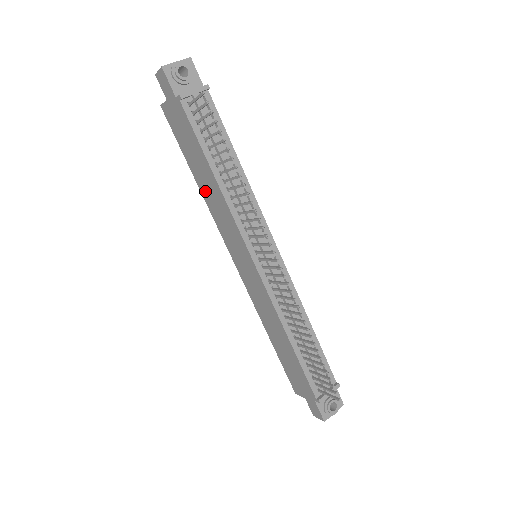
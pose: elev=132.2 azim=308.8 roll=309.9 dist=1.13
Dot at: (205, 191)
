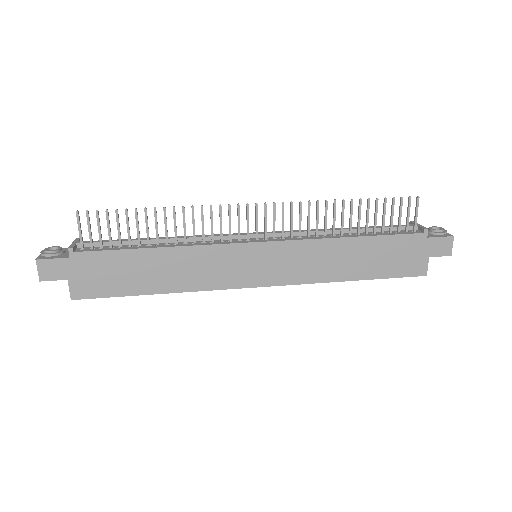
Dot at: (172, 282)
